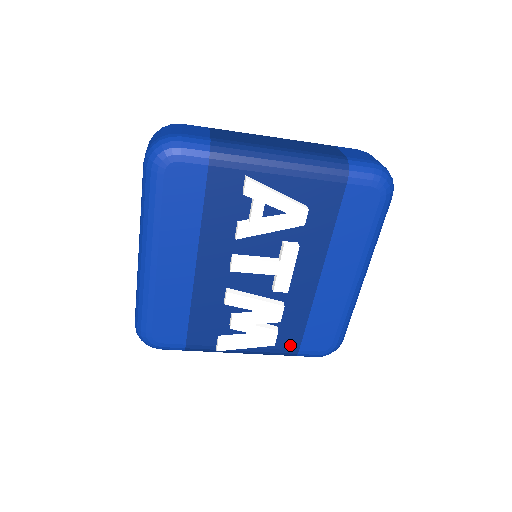
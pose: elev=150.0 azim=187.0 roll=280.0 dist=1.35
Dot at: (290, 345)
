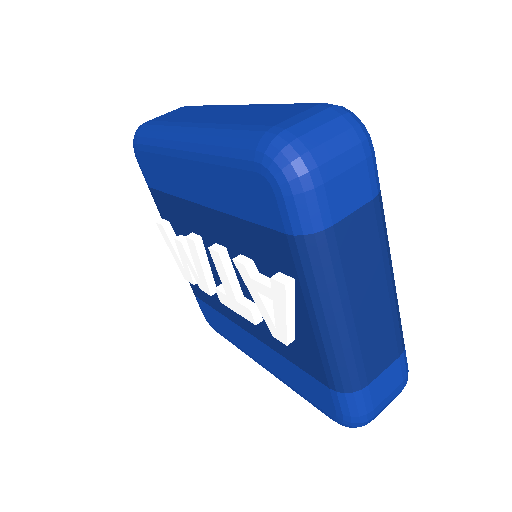
Dot at: (196, 289)
